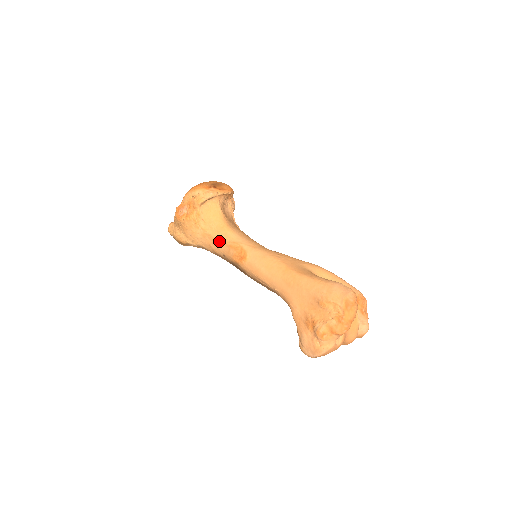
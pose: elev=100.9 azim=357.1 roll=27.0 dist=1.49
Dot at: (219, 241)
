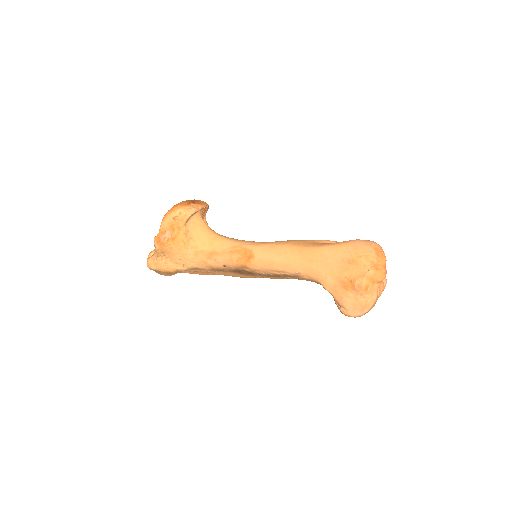
Dot at: (216, 253)
